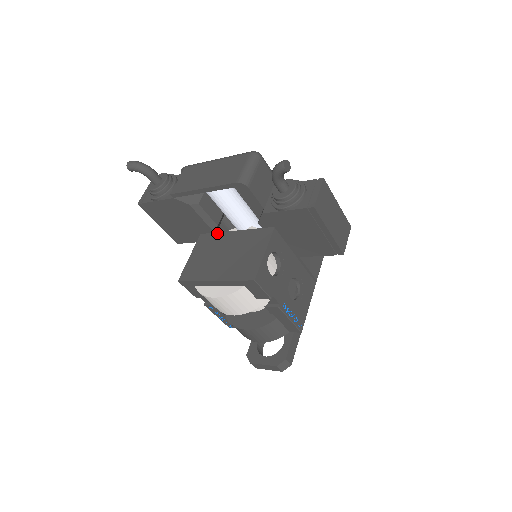
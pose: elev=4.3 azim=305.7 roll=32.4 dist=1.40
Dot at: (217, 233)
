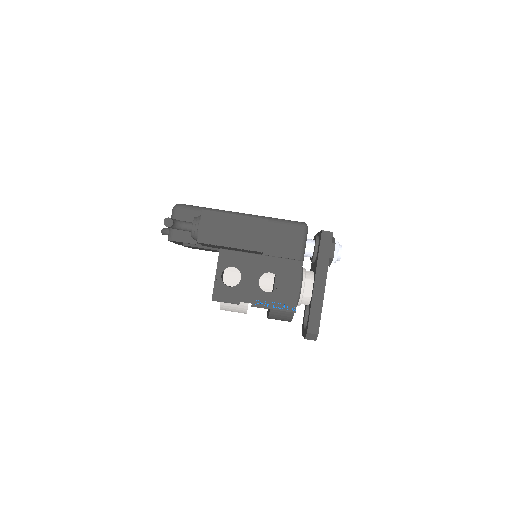
Dot at: occluded
